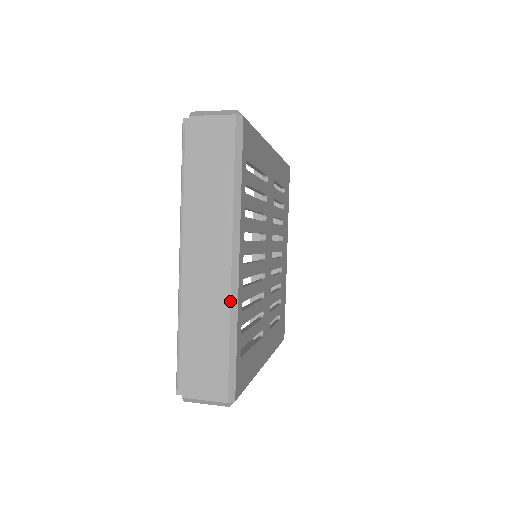
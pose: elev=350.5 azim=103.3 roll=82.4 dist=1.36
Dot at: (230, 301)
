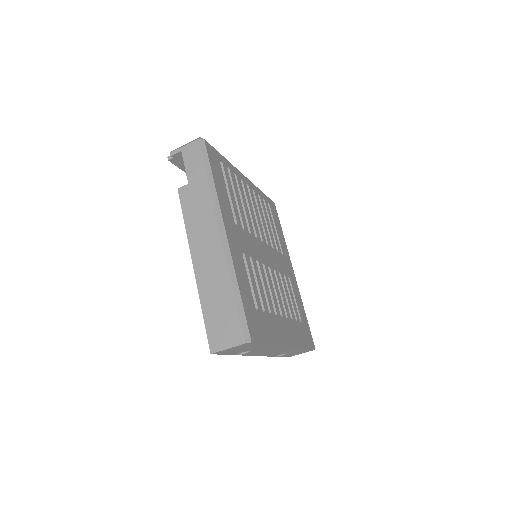
Dot at: occluded
